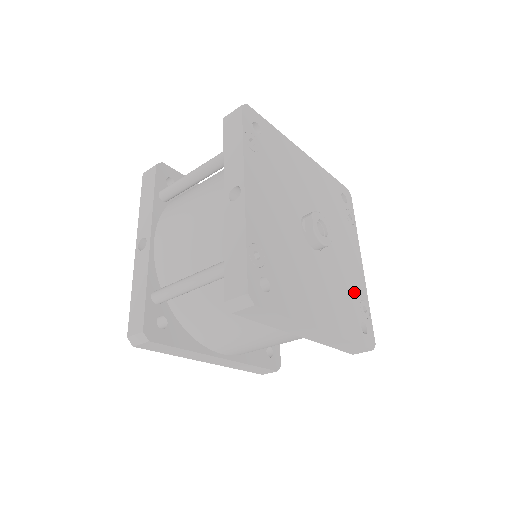
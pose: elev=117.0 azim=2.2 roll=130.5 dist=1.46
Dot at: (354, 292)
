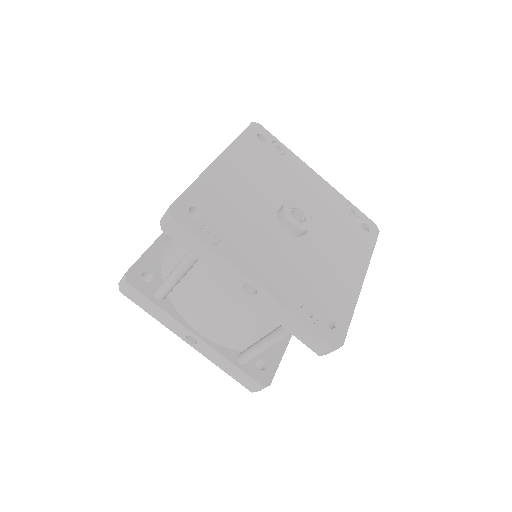
Dot at: (340, 212)
